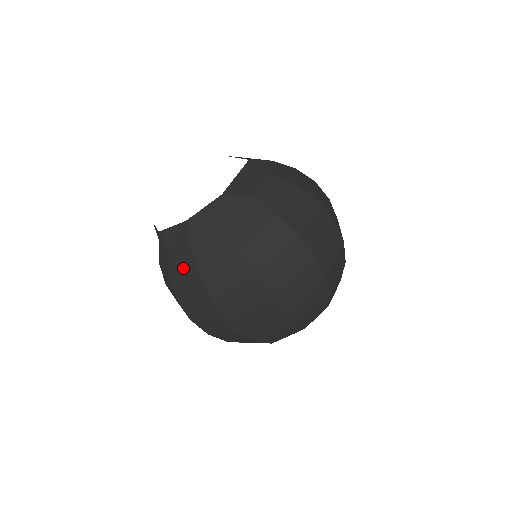
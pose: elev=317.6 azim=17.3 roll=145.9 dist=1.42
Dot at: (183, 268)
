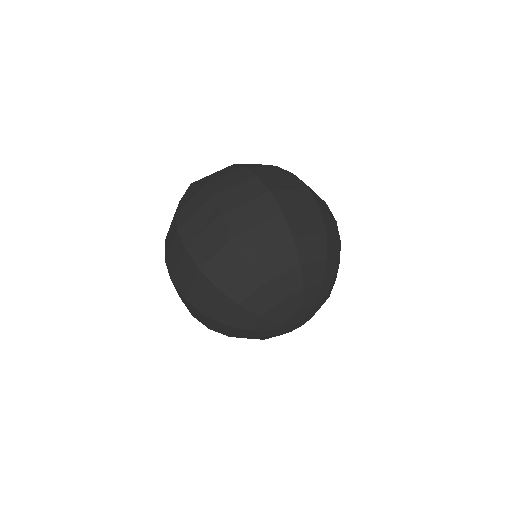
Dot at: occluded
